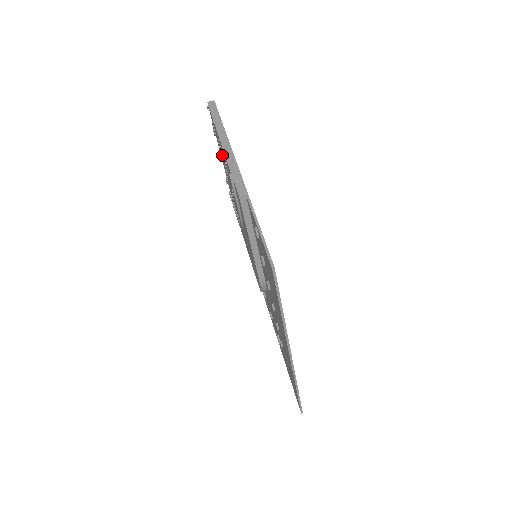
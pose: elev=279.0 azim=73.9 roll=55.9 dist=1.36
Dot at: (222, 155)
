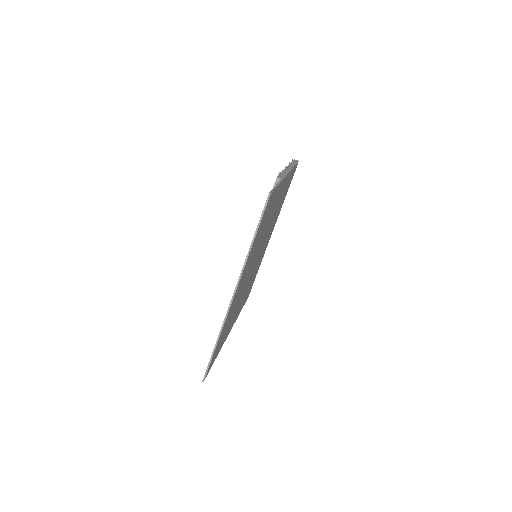
Dot at: occluded
